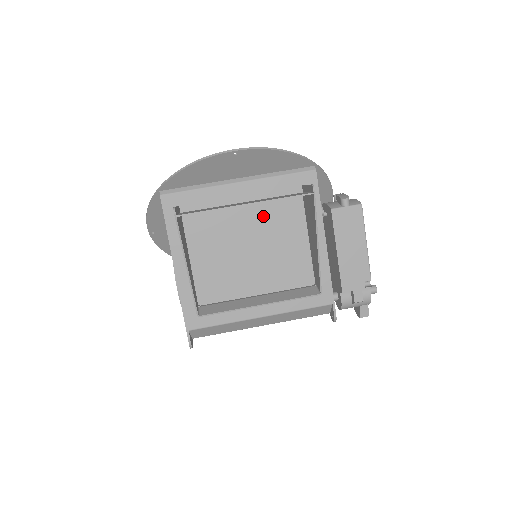
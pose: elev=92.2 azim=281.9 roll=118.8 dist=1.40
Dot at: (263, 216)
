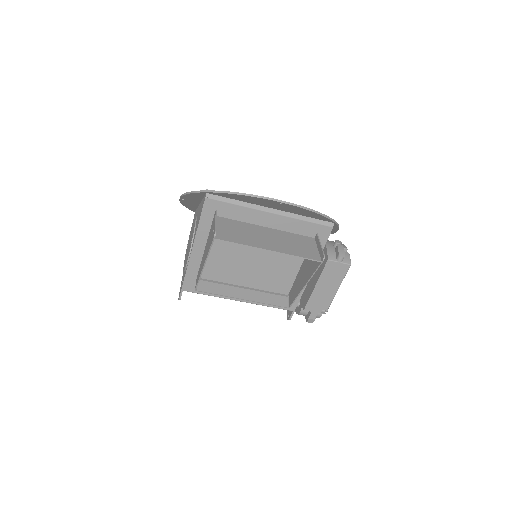
Dot at: occluded
